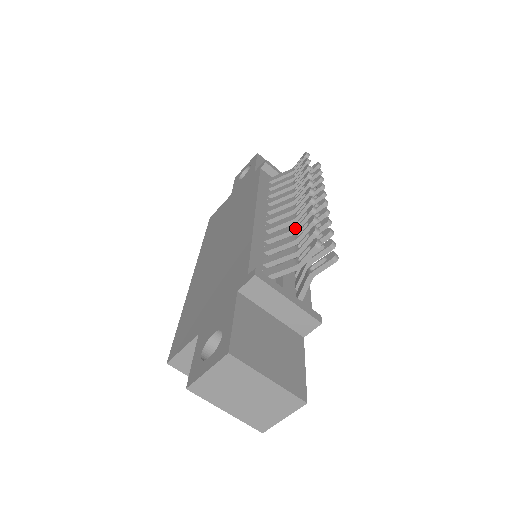
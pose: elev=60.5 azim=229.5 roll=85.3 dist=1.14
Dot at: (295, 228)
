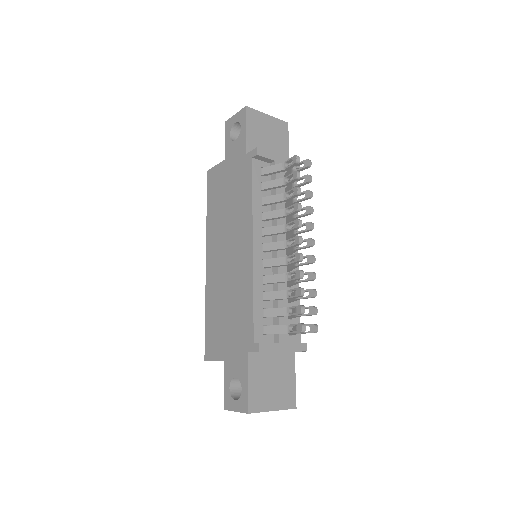
Dot at: (287, 281)
